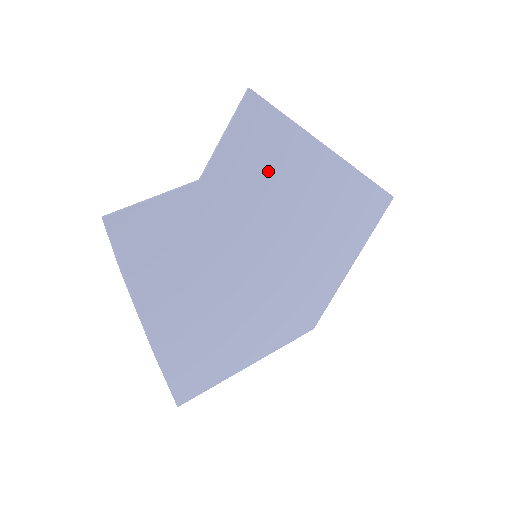
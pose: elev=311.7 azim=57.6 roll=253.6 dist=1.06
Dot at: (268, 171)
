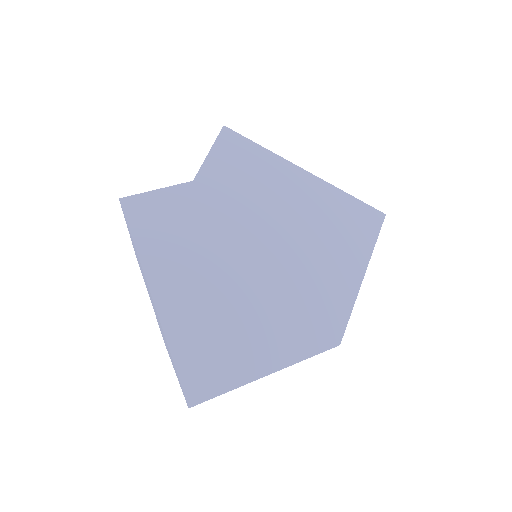
Dot at: (249, 180)
